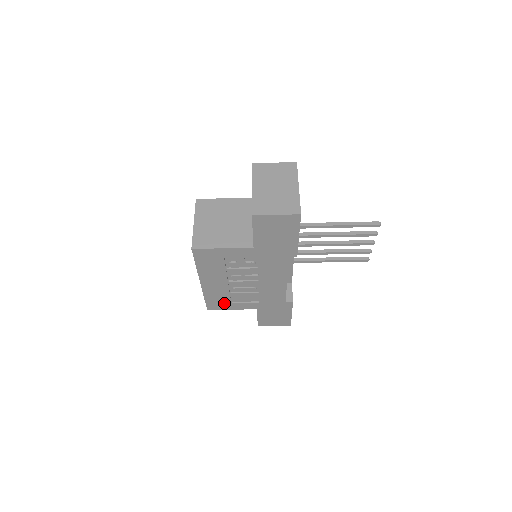
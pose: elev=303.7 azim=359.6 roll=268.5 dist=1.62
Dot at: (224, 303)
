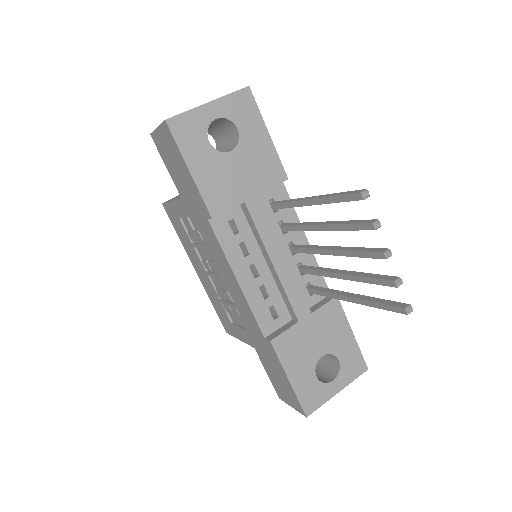
Dot at: (228, 321)
